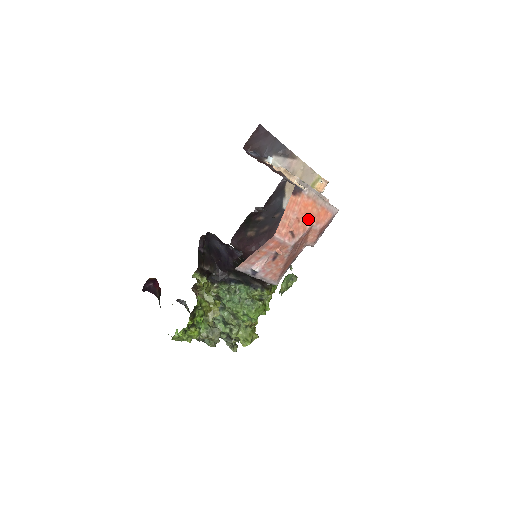
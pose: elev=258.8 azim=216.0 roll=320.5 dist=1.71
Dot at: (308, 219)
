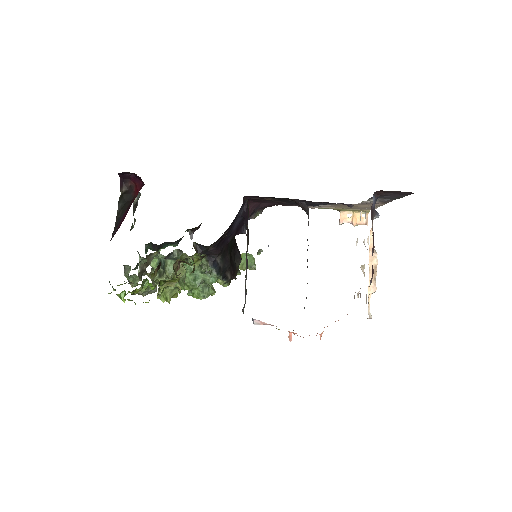
Dot at: occluded
